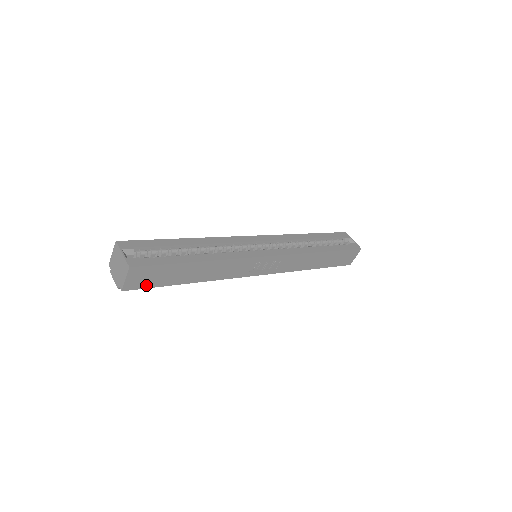
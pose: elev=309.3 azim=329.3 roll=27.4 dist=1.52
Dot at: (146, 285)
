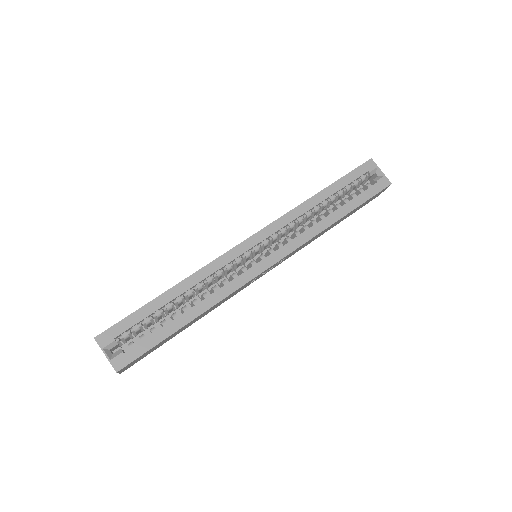
Dot at: (142, 358)
